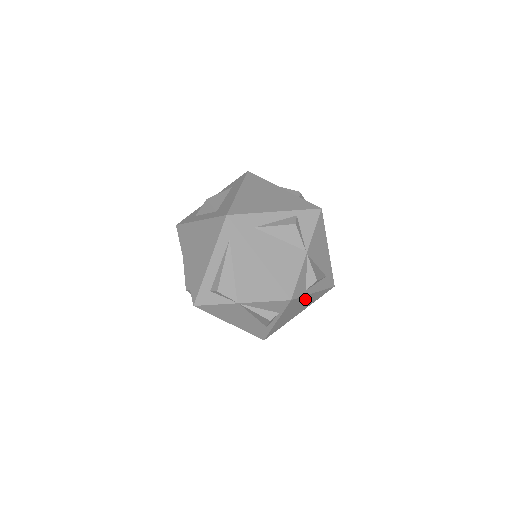
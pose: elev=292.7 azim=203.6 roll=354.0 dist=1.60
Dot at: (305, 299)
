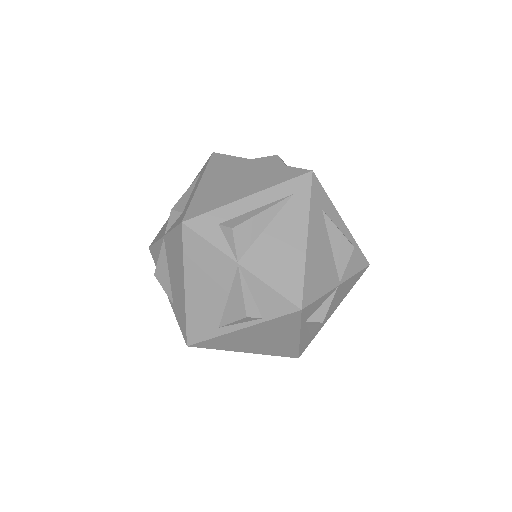
Dot at: (287, 334)
